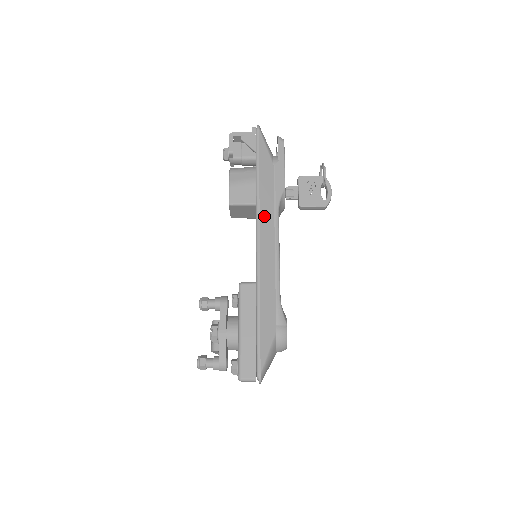
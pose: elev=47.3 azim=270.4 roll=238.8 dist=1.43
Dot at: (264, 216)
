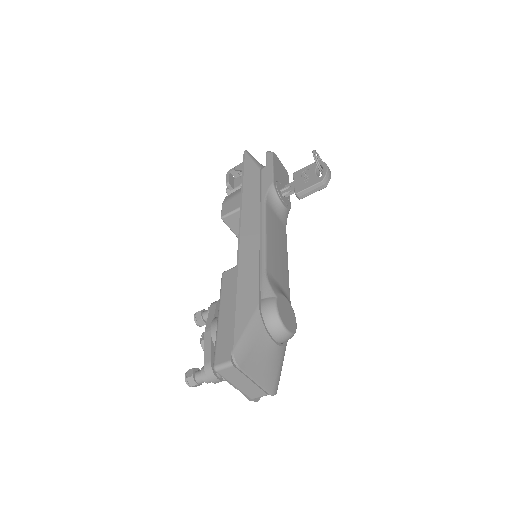
Dot at: (247, 207)
